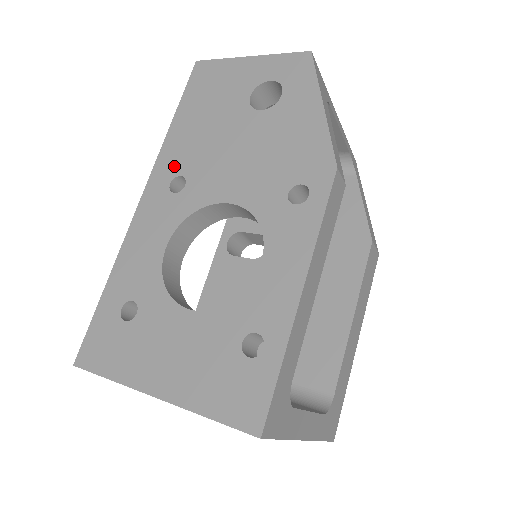
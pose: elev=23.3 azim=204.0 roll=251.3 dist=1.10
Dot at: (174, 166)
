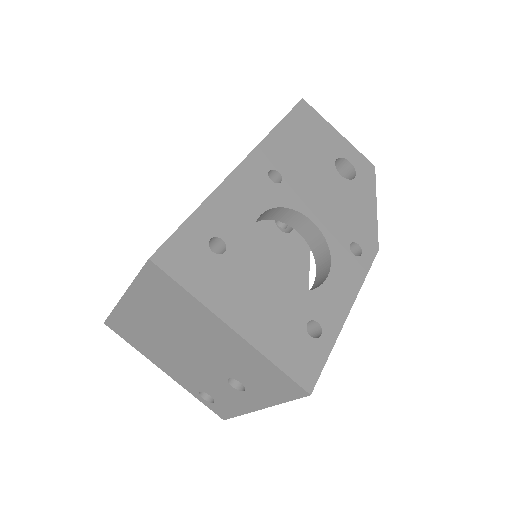
Dot at: (275, 160)
